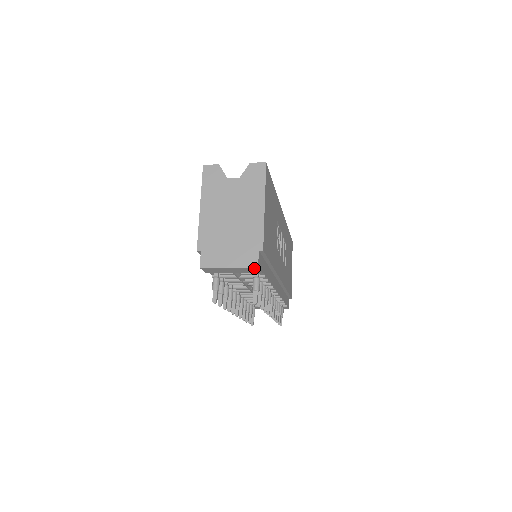
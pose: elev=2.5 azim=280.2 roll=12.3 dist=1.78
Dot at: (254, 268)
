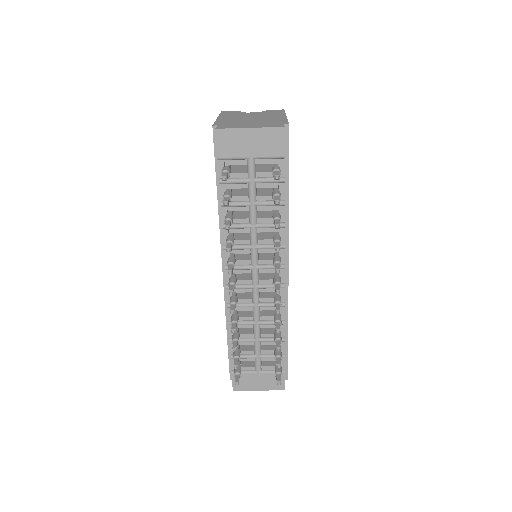
Dot at: (279, 130)
